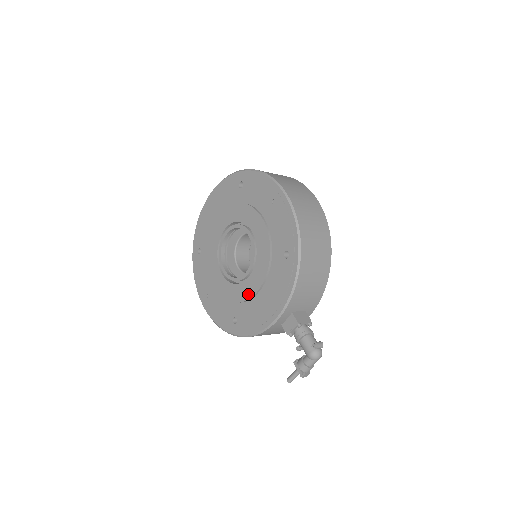
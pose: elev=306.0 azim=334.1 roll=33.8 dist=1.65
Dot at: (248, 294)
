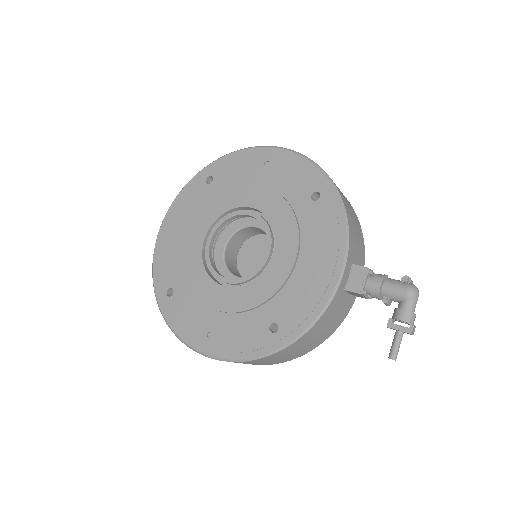
Dot at: (281, 275)
